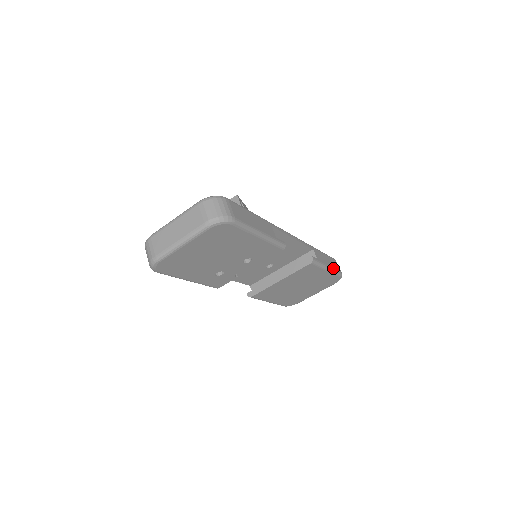
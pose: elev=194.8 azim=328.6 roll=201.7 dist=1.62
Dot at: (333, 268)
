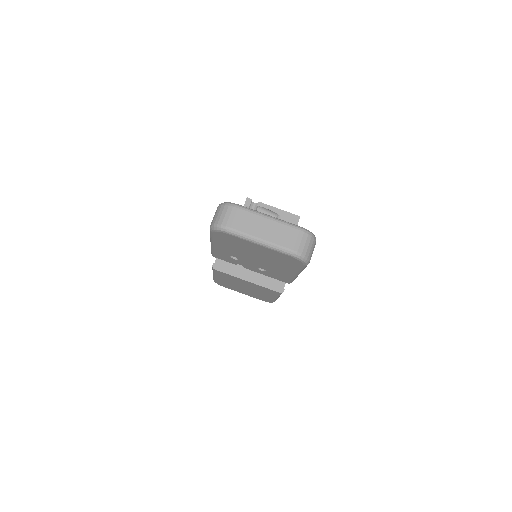
Dot at: occluded
